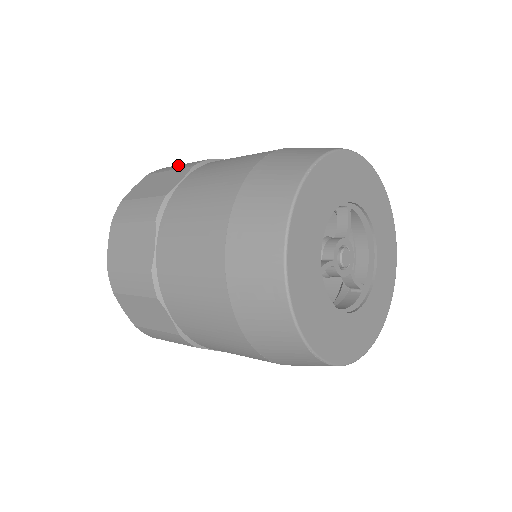
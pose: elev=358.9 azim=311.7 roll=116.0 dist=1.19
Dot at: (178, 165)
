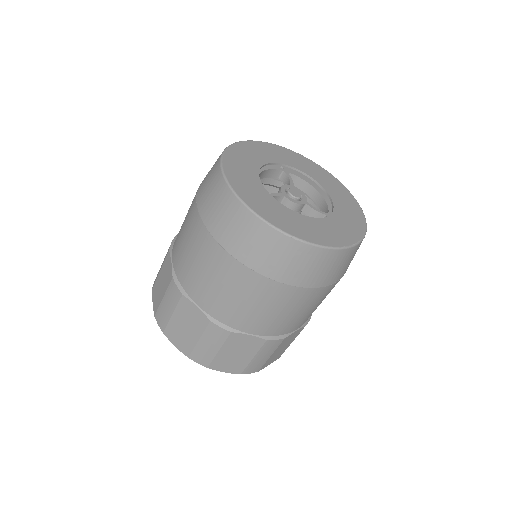
Dot at: occluded
